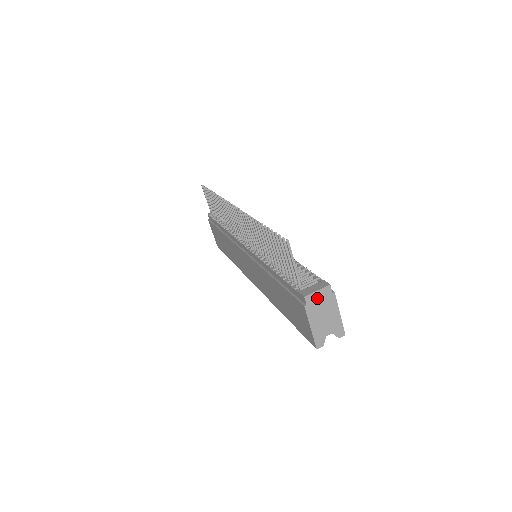
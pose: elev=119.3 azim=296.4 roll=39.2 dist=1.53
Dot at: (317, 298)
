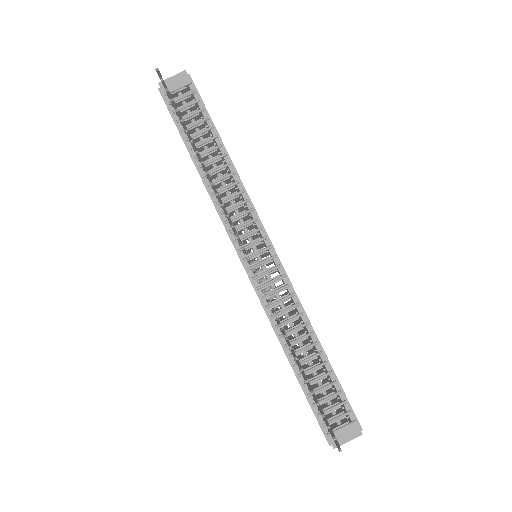
Dot at: (344, 440)
